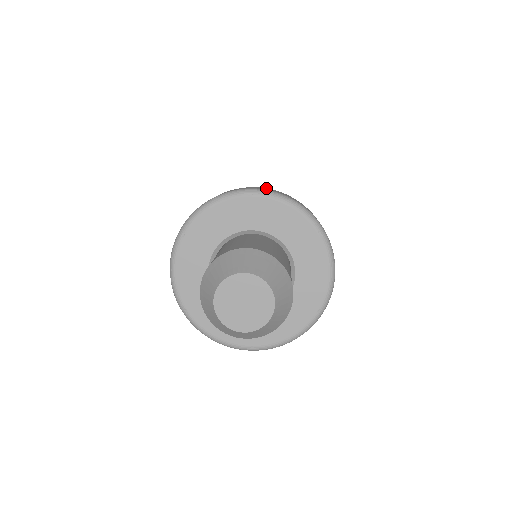
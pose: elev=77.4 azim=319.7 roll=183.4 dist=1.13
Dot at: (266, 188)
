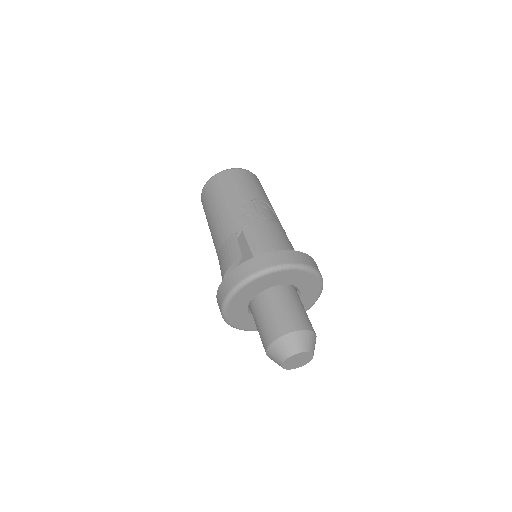
Dot at: (237, 269)
